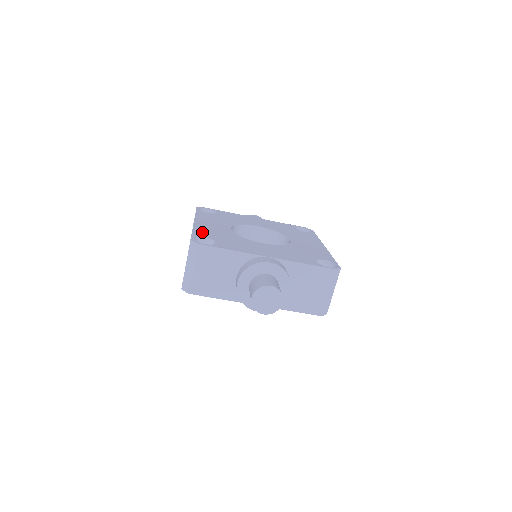
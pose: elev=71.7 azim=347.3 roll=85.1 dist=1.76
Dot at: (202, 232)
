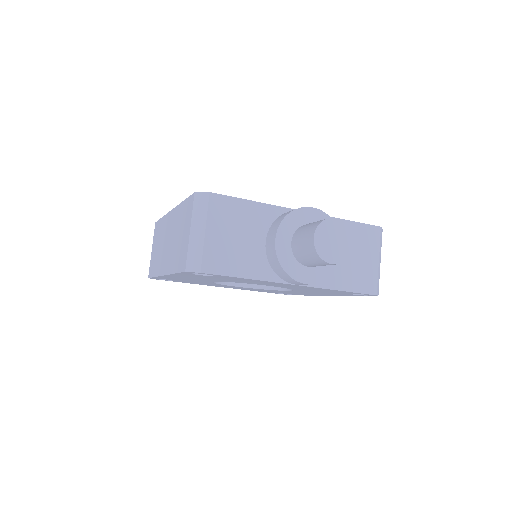
Dot at: occluded
